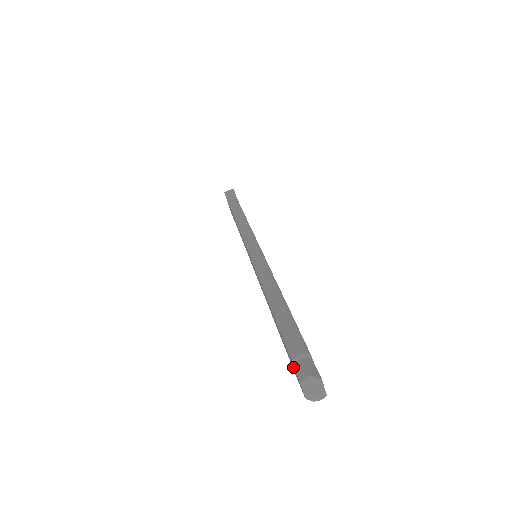
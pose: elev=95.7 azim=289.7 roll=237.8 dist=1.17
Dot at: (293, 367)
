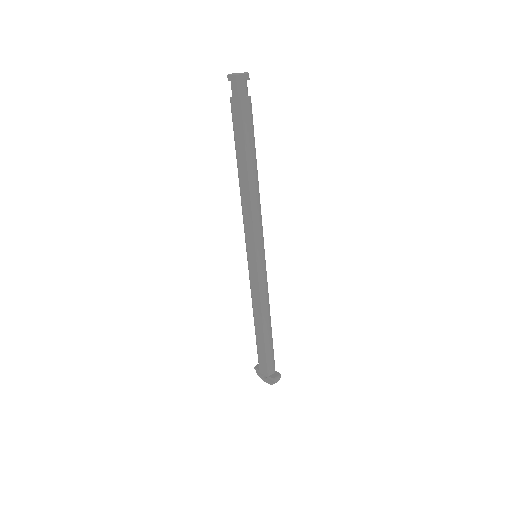
Dot at: (232, 96)
